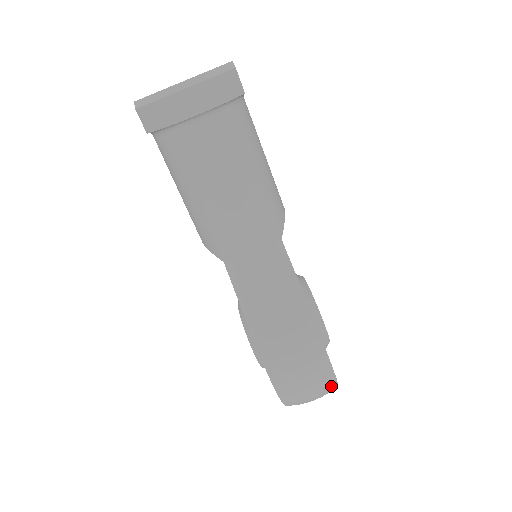
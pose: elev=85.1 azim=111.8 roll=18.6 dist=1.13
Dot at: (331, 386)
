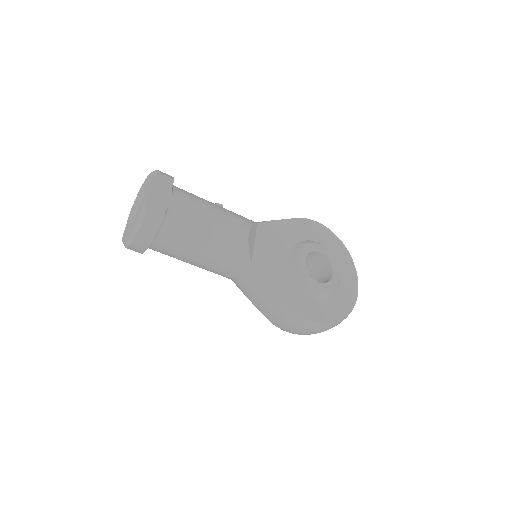
Dot at: (334, 325)
